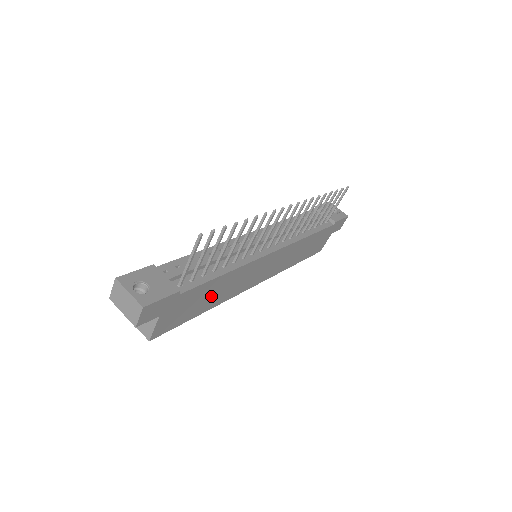
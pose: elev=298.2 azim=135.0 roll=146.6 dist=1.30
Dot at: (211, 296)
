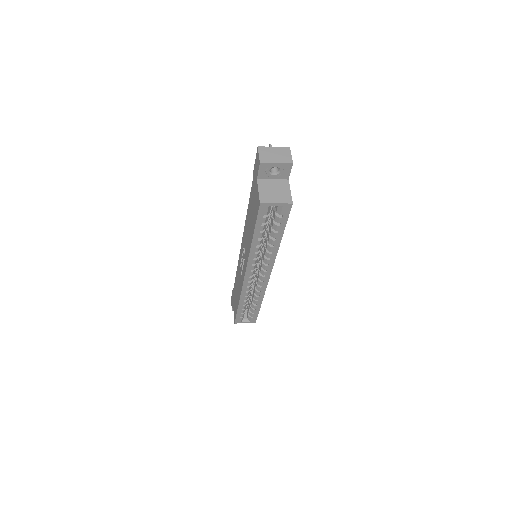
Dot at: occluded
